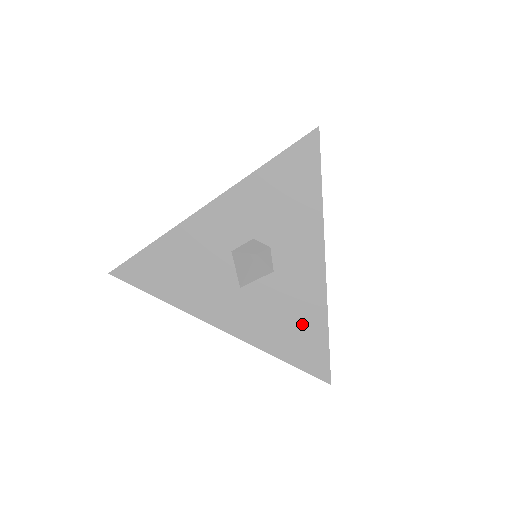
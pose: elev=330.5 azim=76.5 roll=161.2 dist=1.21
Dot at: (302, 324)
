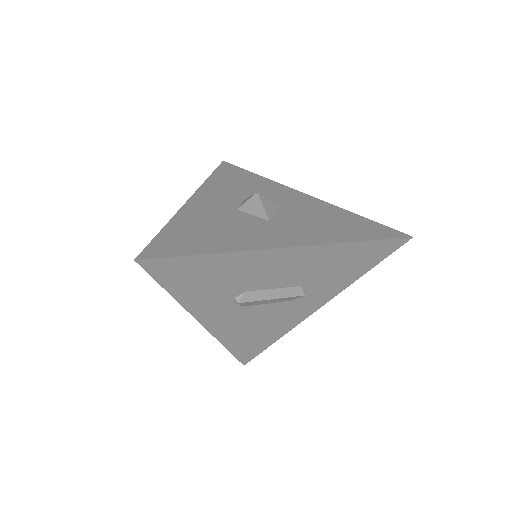
Dot at: (339, 219)
